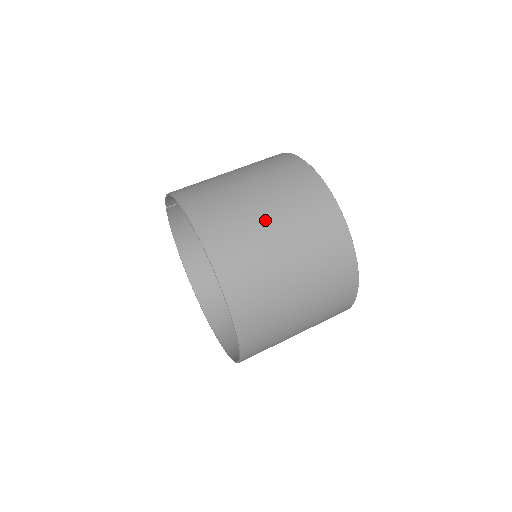
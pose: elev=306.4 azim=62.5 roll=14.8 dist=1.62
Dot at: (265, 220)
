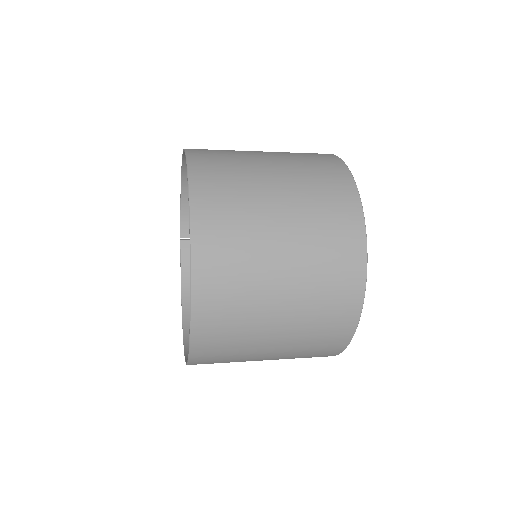
Dot at: occluded
